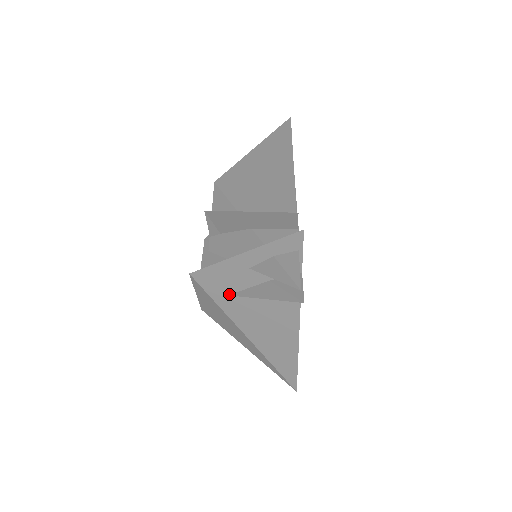
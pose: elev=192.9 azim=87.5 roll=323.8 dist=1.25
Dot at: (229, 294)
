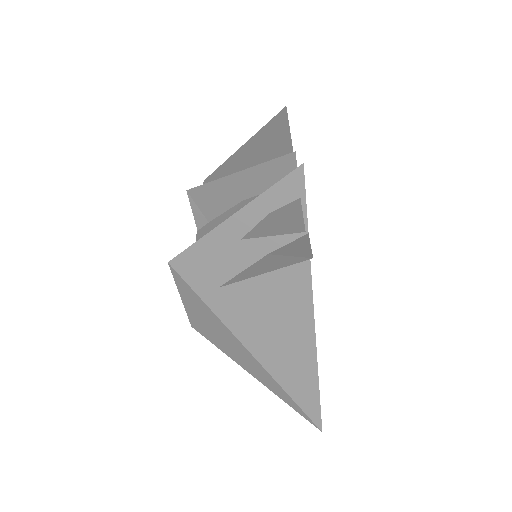
Dot at: (219, 285)
